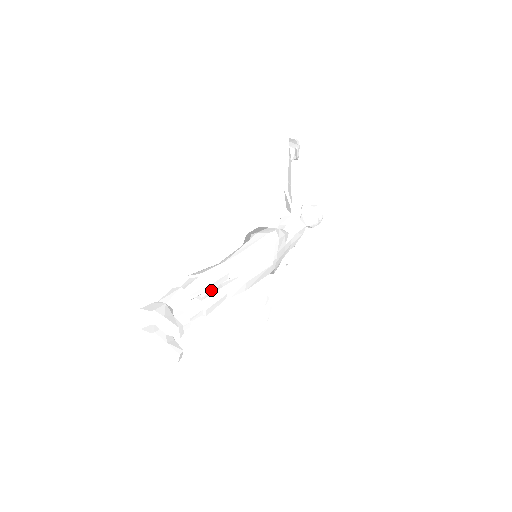
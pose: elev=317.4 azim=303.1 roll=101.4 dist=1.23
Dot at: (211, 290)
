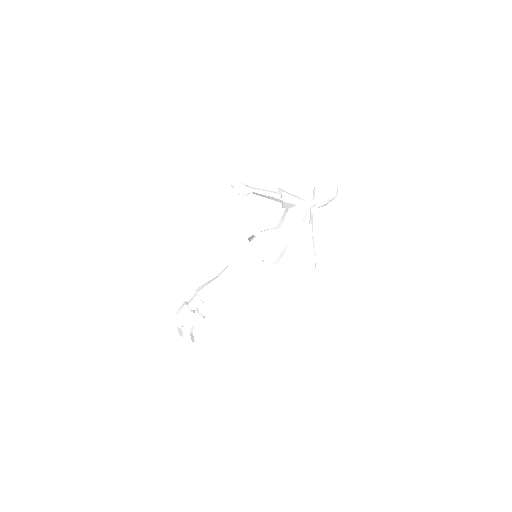
Dot at: (208, 300)
